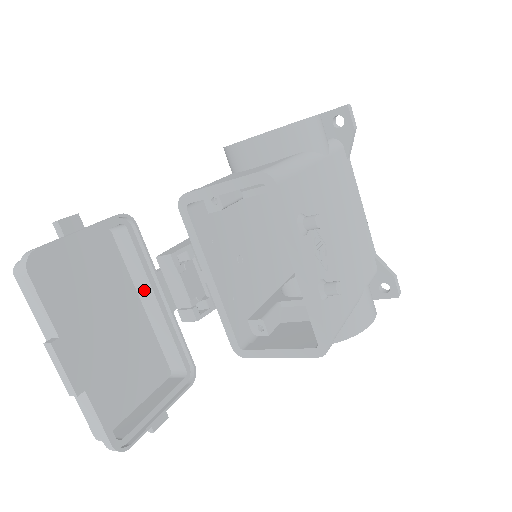
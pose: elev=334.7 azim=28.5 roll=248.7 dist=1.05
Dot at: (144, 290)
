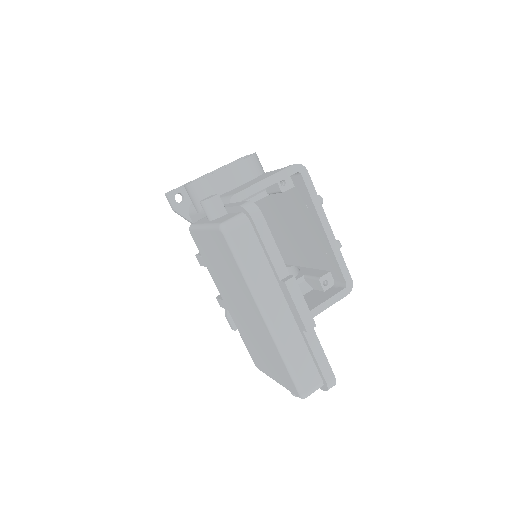
Dot at: occluded
